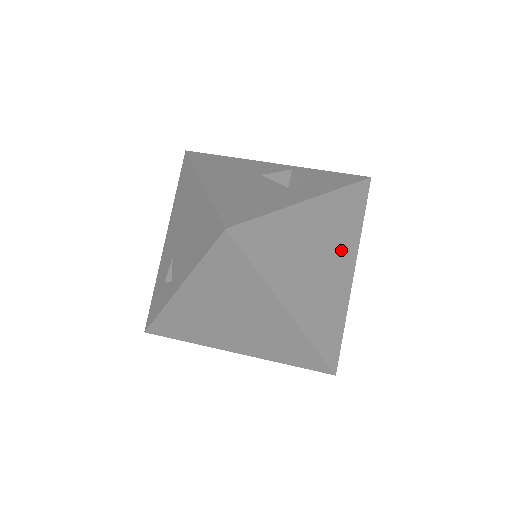
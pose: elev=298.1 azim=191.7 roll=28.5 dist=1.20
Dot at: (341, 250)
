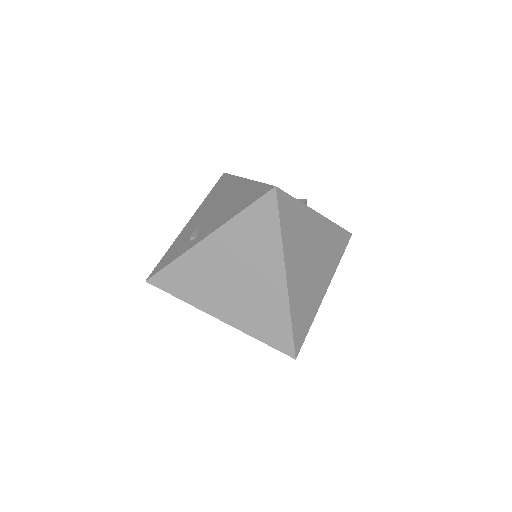
Dot at: (325, 266)
